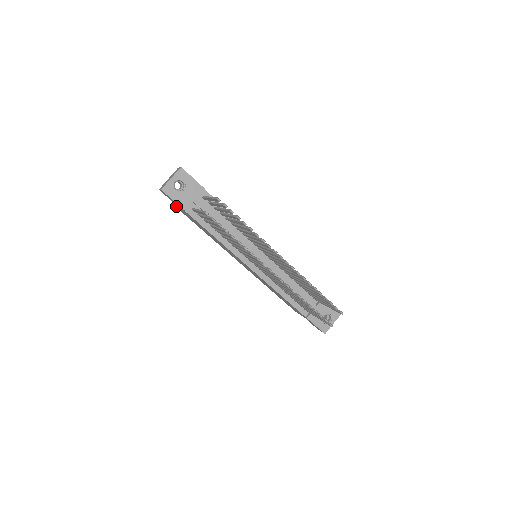
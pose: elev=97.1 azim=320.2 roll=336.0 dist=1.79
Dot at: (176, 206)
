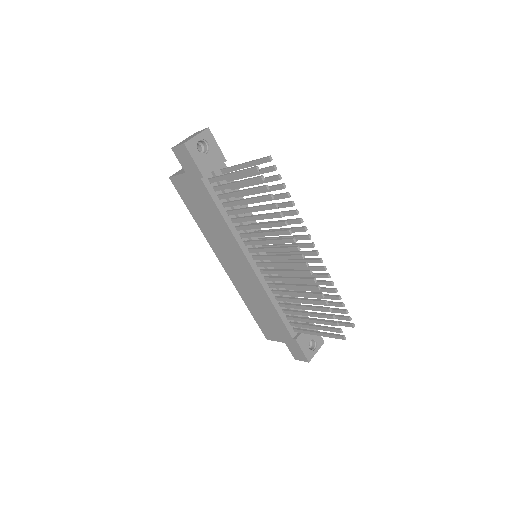
Dot at: (178, 178)
